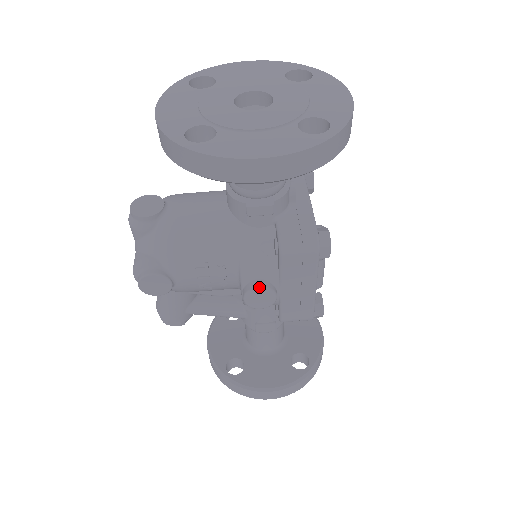
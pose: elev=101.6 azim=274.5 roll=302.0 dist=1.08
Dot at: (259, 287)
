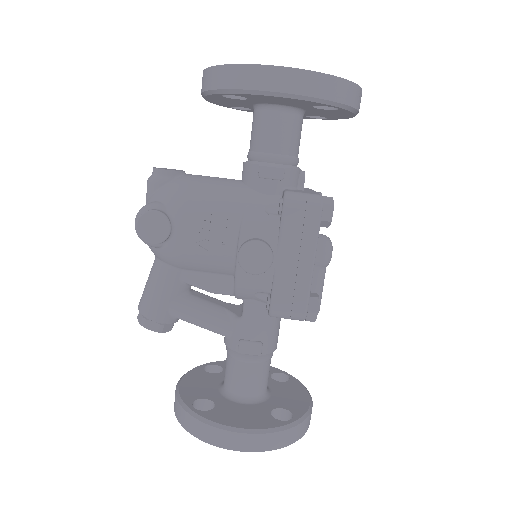
Dot at: (257, 240)
